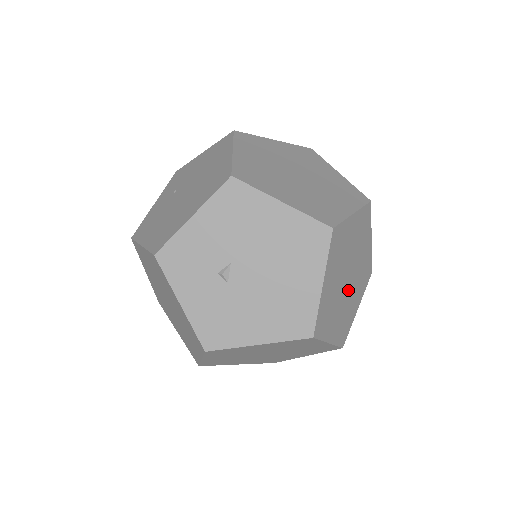
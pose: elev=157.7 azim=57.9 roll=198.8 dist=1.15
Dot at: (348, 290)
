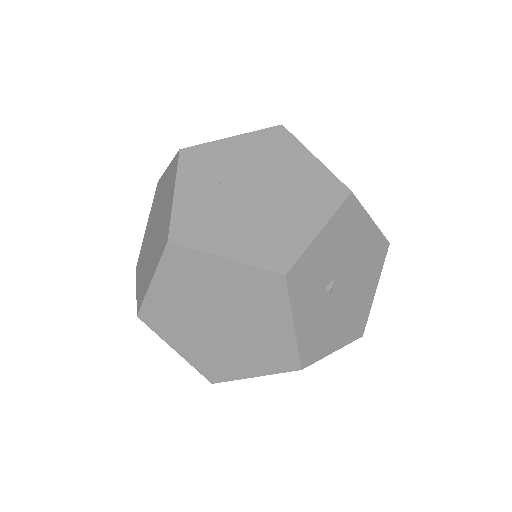
Dot at: occluded
